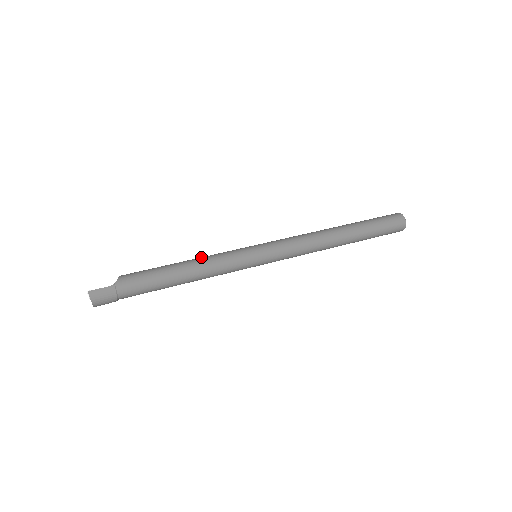
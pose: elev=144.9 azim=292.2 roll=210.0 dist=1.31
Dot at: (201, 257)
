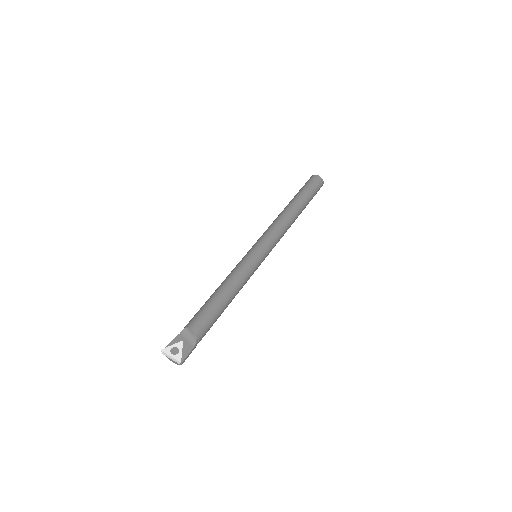
Dot at: (235, 282)
